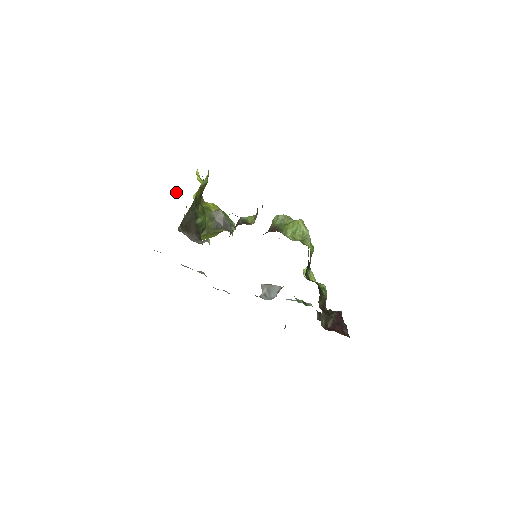
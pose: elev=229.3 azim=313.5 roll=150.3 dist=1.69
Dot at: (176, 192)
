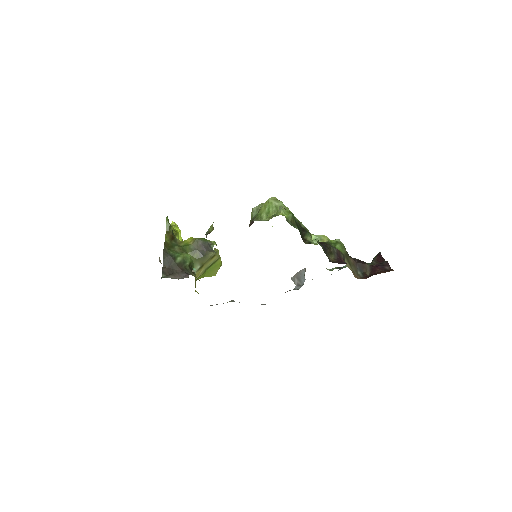
Dot at: occluded
